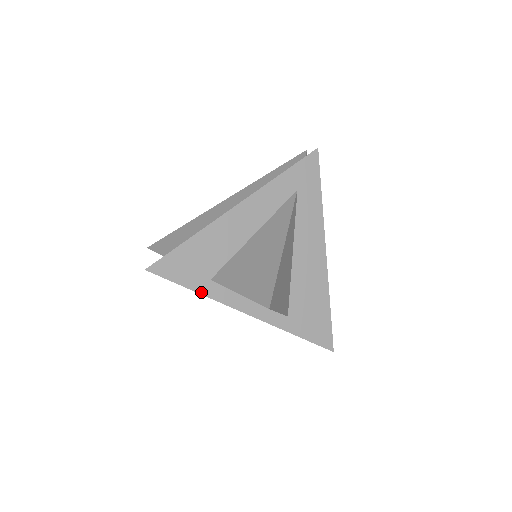
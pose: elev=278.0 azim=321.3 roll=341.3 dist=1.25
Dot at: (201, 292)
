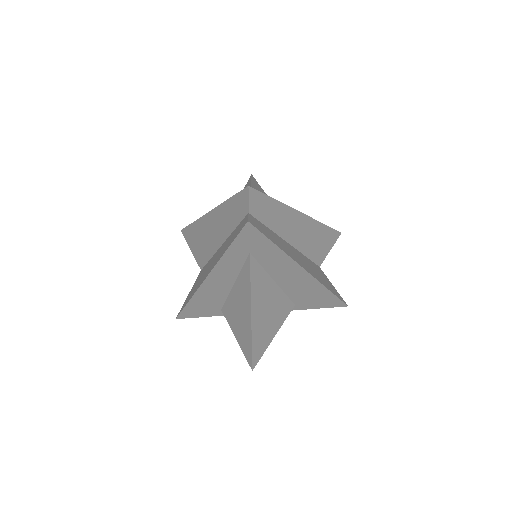
Dot at: (220, 315)
